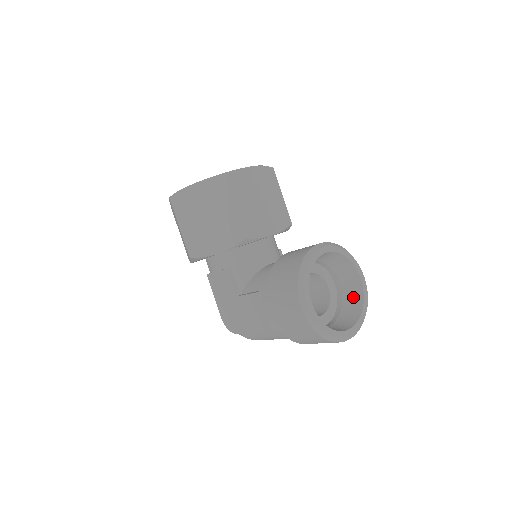
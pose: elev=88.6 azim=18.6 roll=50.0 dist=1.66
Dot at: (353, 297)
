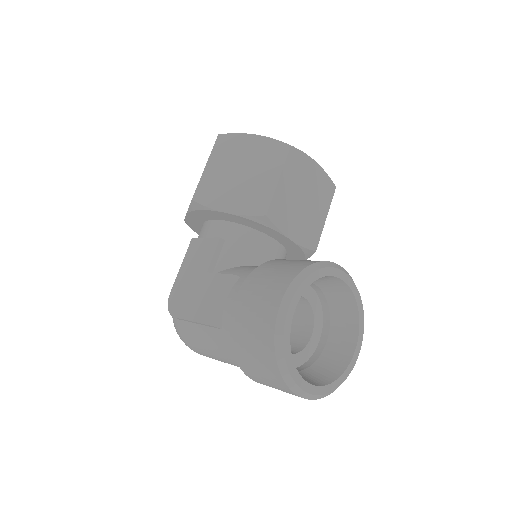
Dot at: (333, 361)
